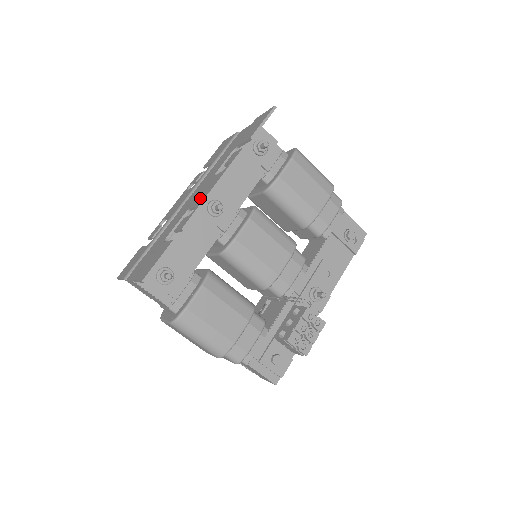
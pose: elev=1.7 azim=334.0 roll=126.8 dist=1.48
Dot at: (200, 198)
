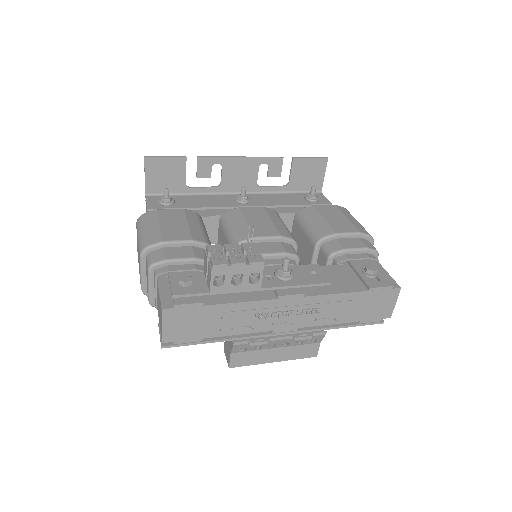
Dot at: (230, 170)
